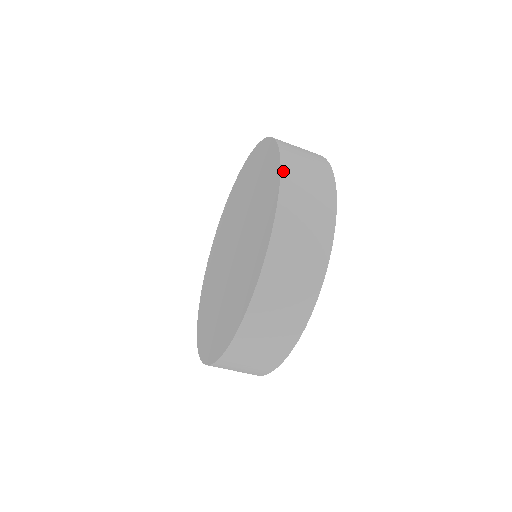
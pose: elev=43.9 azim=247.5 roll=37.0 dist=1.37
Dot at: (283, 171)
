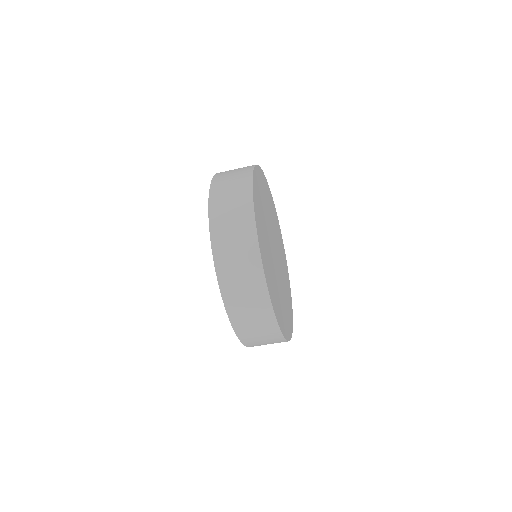
Dot at: (210, 198)
